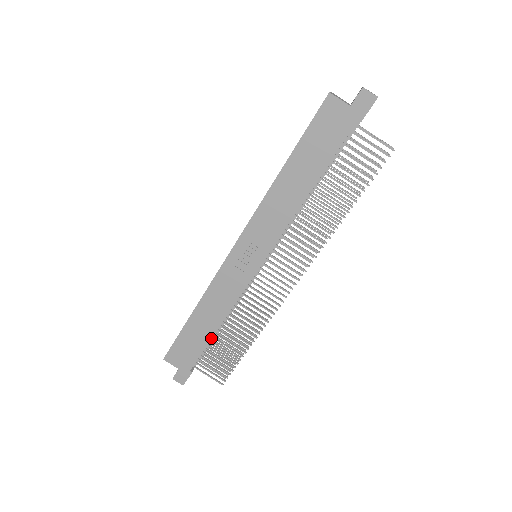
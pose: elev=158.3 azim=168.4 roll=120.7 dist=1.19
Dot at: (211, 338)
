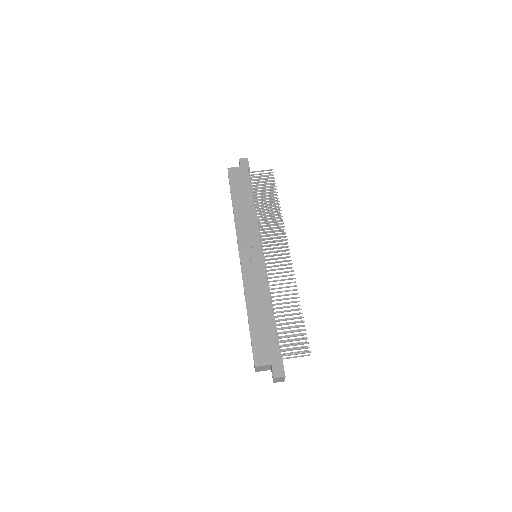
Dot at: occluded
